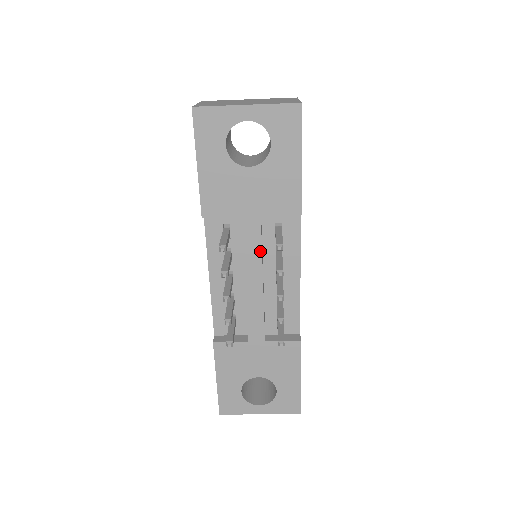
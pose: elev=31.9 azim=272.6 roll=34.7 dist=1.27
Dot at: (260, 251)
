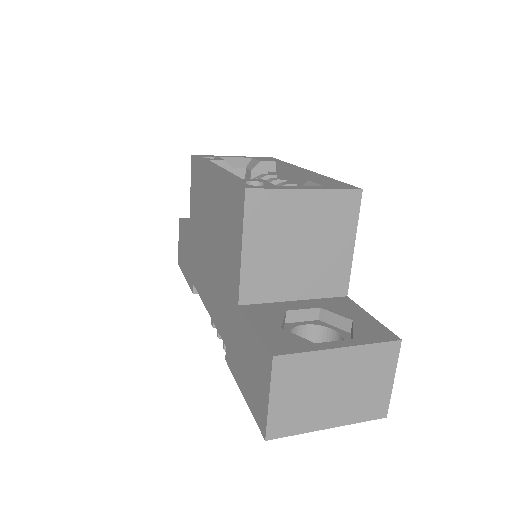
Dot at: occluded
